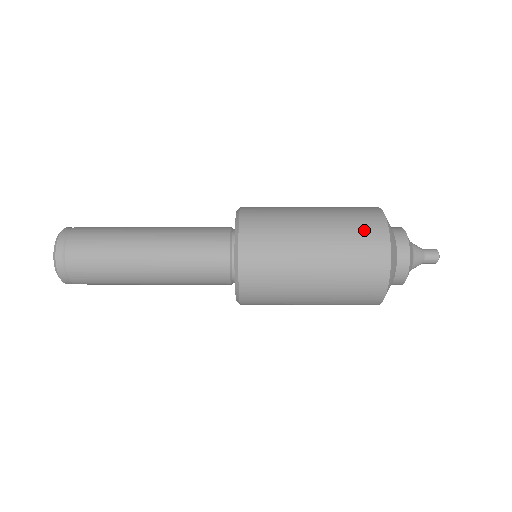
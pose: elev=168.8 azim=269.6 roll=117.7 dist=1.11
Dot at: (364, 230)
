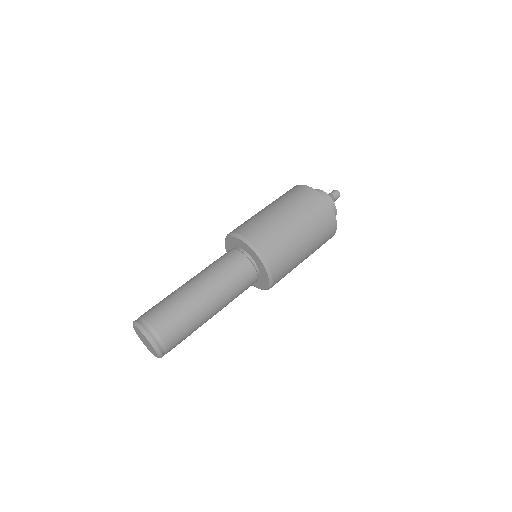
Dot at: (307, 199)
